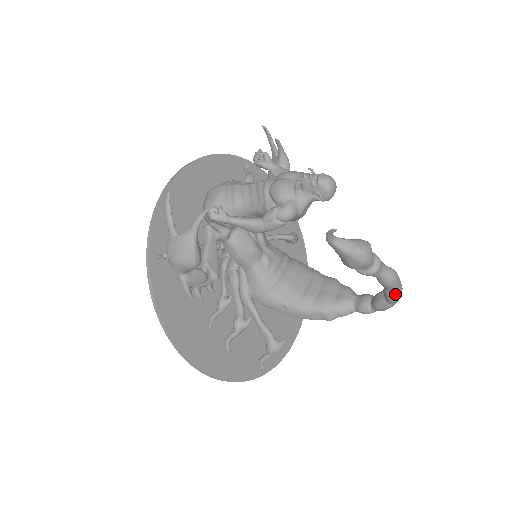
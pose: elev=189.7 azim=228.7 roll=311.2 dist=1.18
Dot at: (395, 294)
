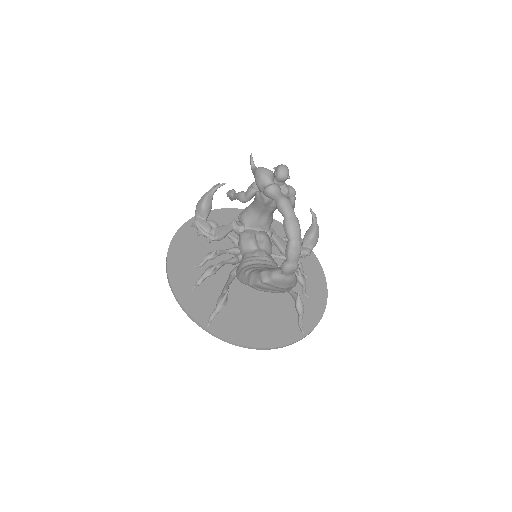
Dot at: (286, 219)
